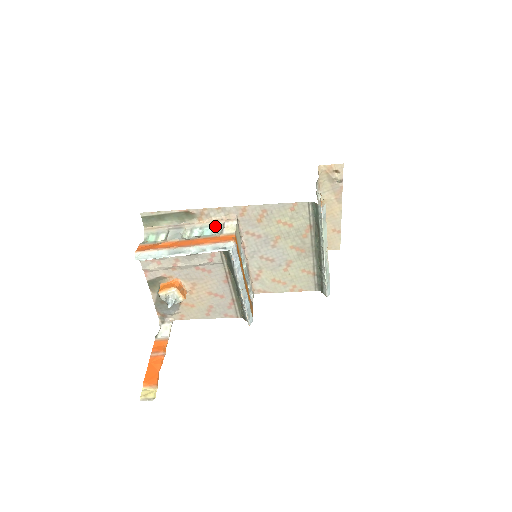
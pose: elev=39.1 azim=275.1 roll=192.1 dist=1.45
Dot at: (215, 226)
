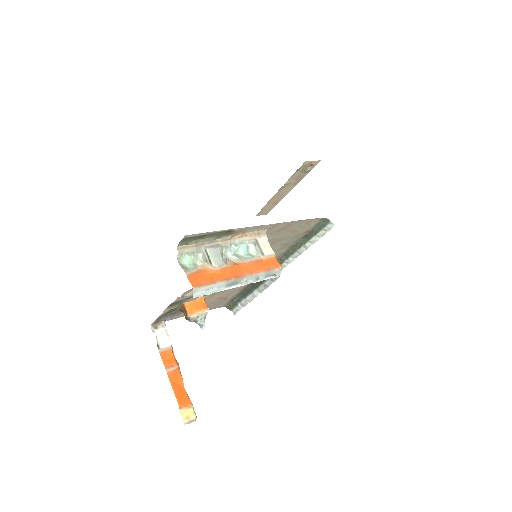
Dot at: (249, 242)
